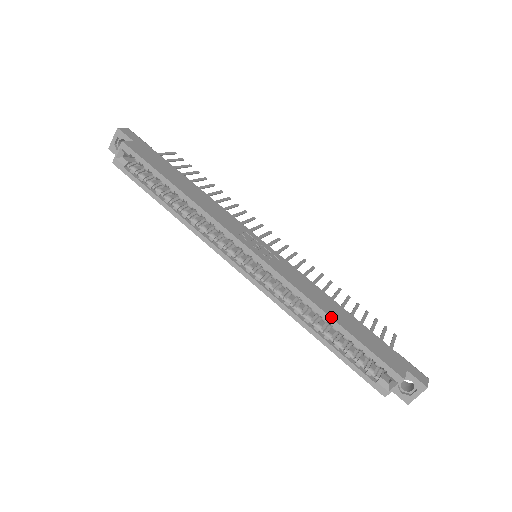
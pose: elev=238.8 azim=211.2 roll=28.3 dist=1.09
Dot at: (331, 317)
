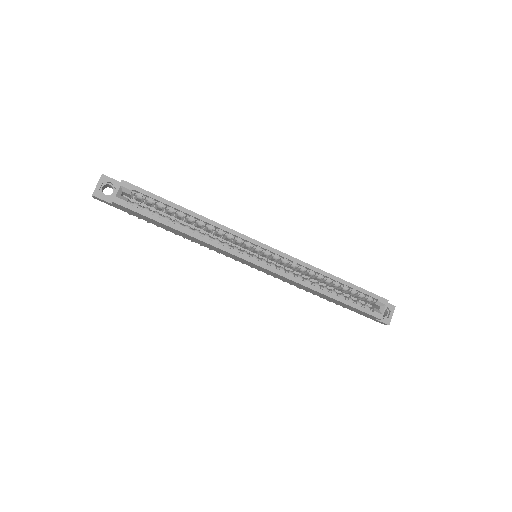
Dot at: (333, 275)
